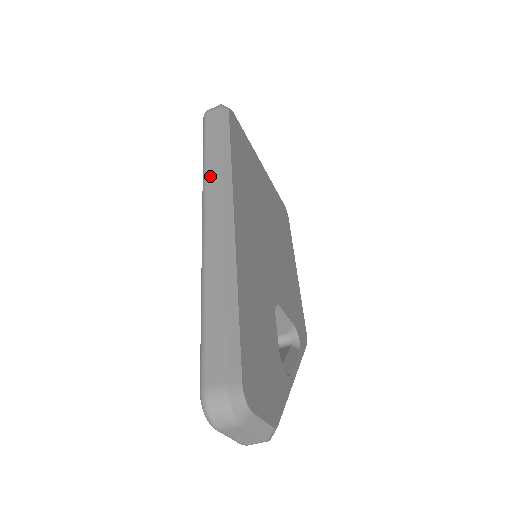
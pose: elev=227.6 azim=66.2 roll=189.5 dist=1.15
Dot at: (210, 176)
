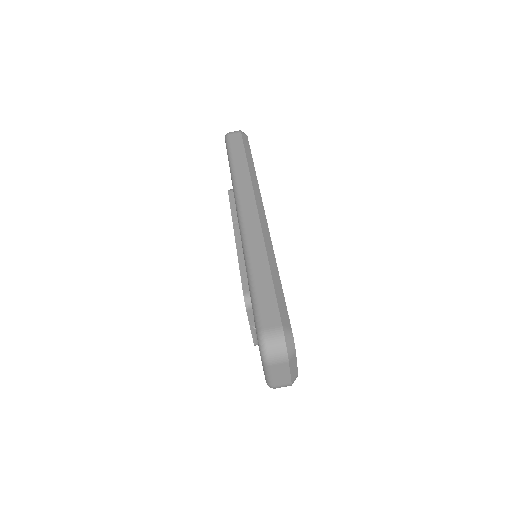
Dot at: (241, 182)
